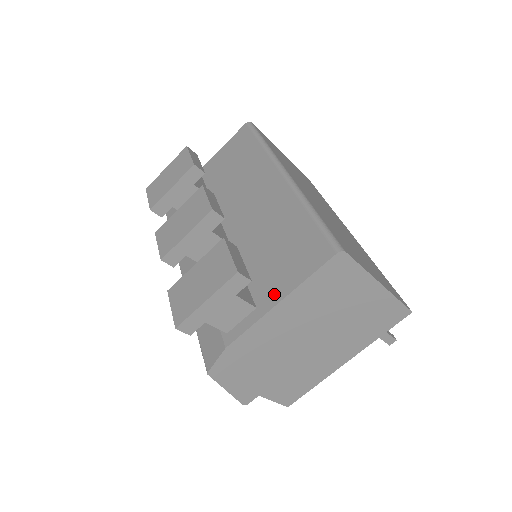
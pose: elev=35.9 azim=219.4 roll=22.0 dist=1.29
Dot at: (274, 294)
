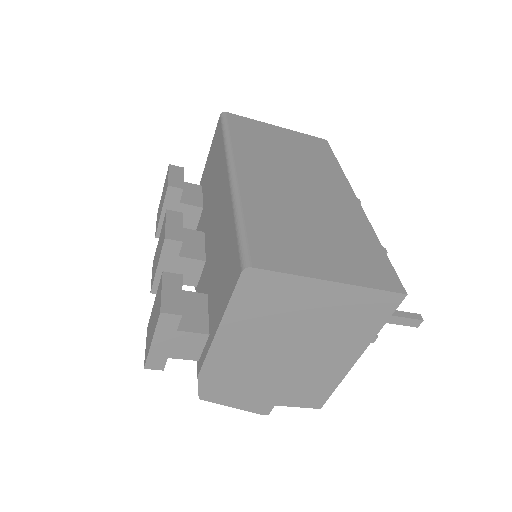
Dot at: (216, 320)
